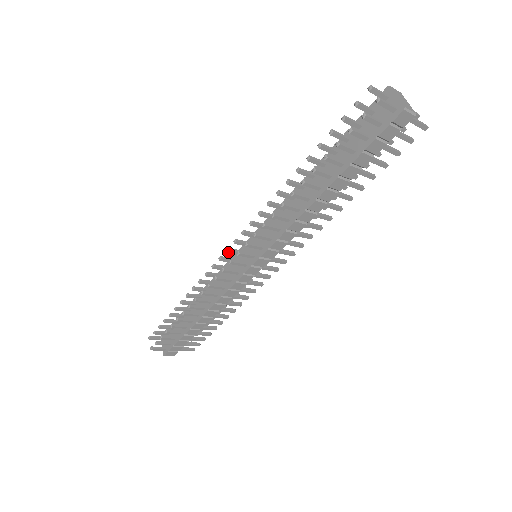
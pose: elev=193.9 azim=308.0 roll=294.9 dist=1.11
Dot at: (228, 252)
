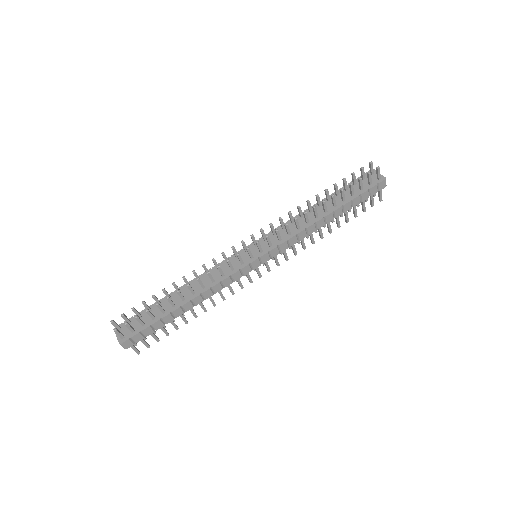
Dot at: (242, 243)
